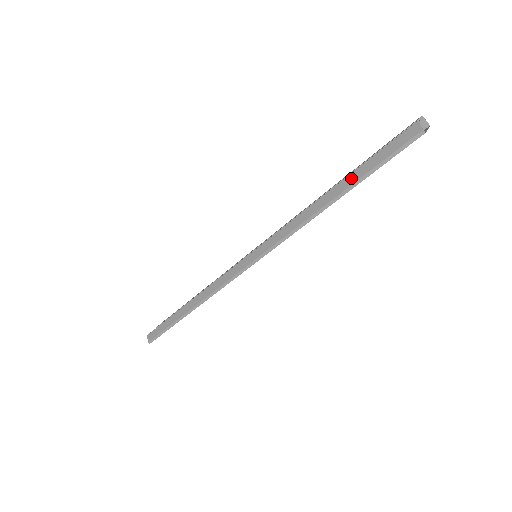
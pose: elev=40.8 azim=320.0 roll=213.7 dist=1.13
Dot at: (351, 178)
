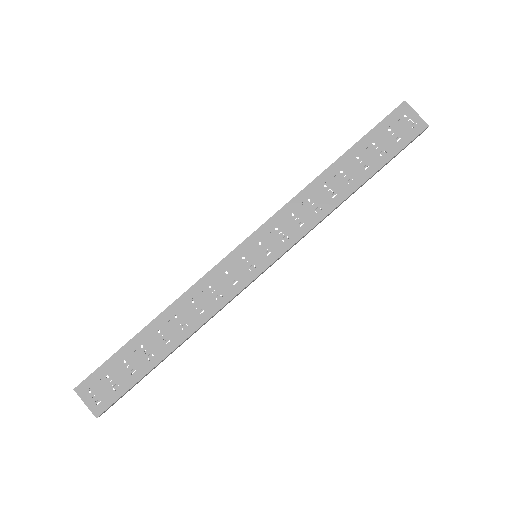
Dot at: (353, 151)
